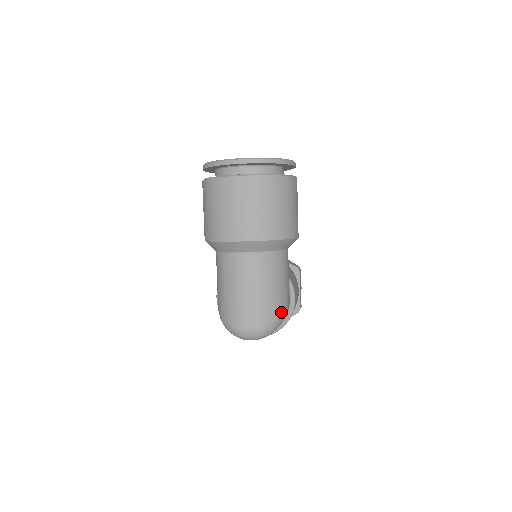
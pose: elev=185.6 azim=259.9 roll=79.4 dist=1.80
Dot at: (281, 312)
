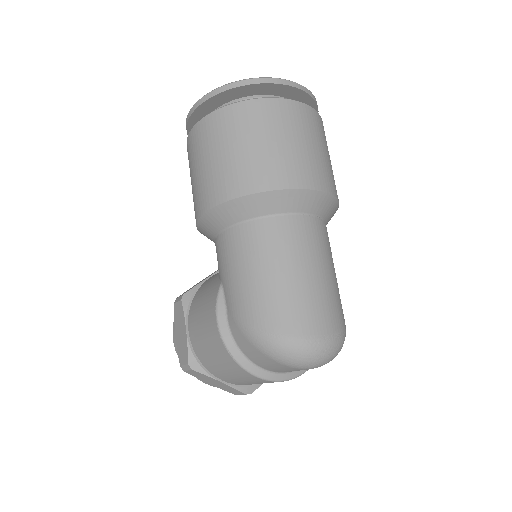
Dot at: occluded
